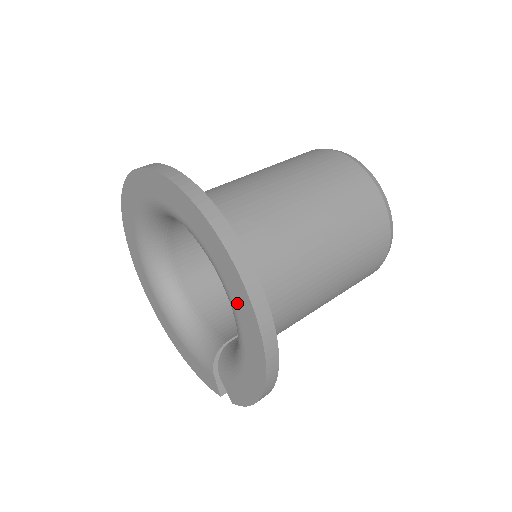
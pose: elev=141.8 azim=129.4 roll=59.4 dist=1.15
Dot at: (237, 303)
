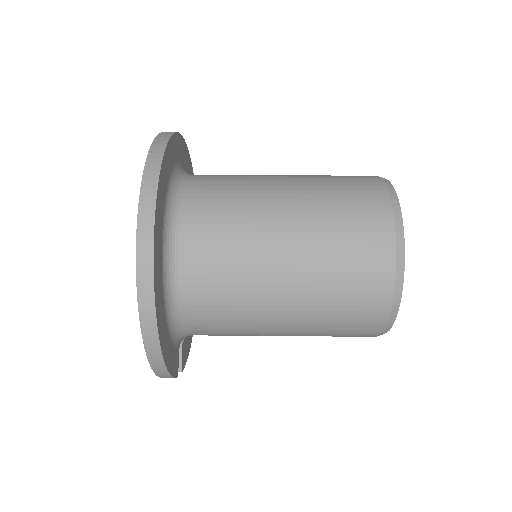
Dot at: occluded
